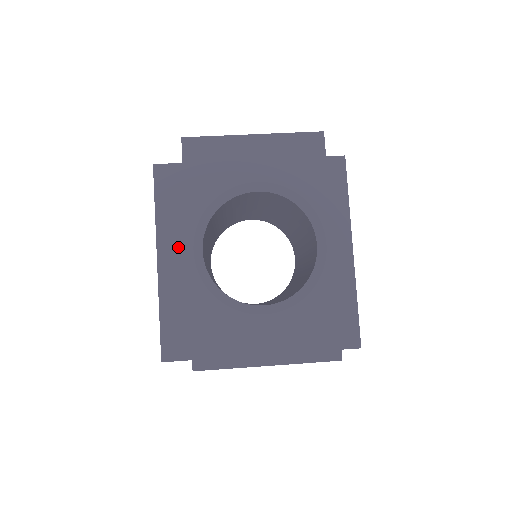
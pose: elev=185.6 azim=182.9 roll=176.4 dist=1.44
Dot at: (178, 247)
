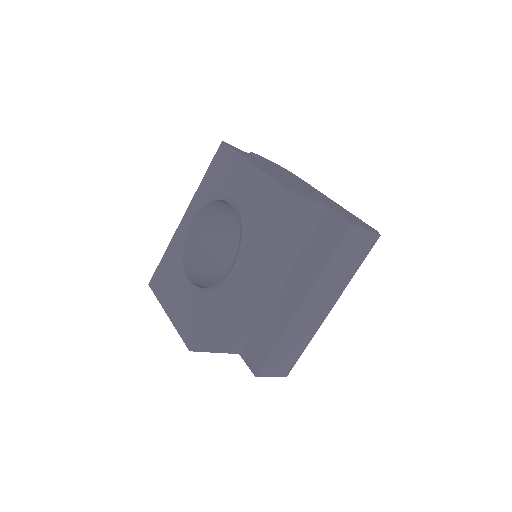
Dot at: occluded
